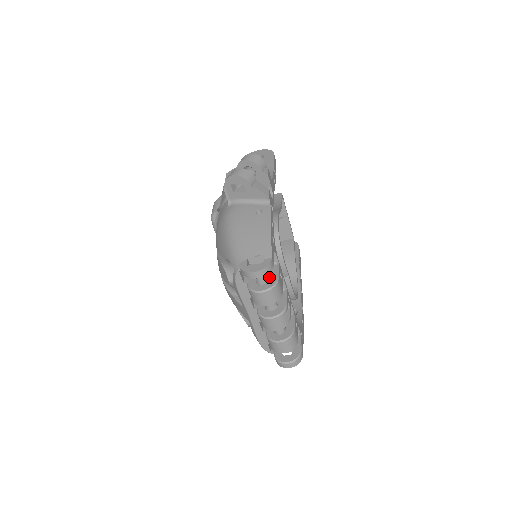
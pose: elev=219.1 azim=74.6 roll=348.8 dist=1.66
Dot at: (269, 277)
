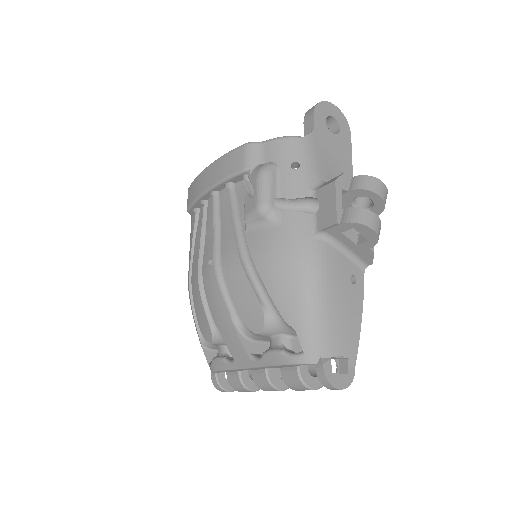
Dot at: occluded
